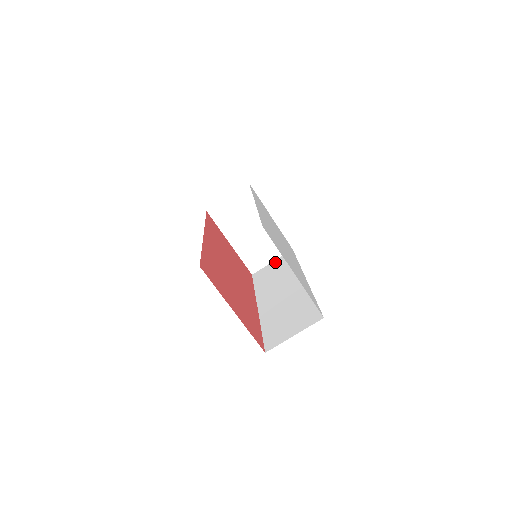
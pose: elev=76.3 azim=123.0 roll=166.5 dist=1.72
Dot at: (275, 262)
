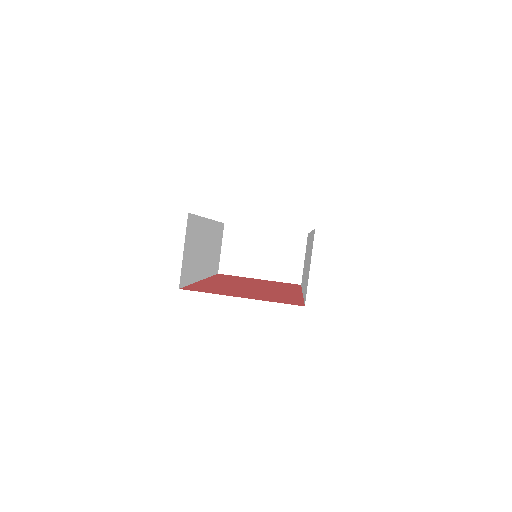
Dot at: occluded
